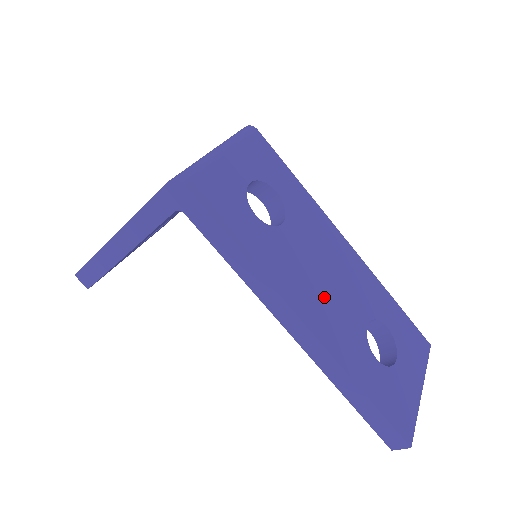
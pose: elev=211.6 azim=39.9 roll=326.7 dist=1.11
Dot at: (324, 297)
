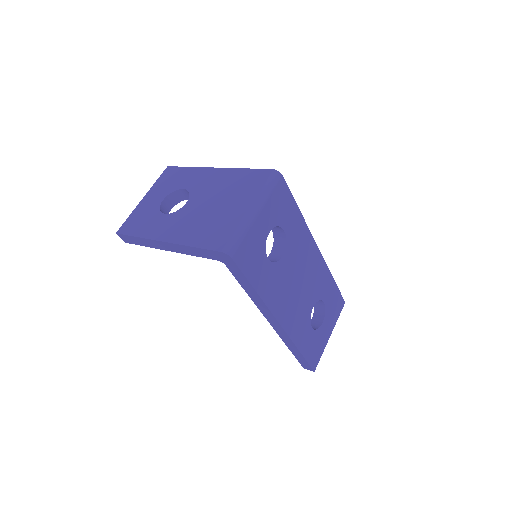
Dot at: (294, 300)
